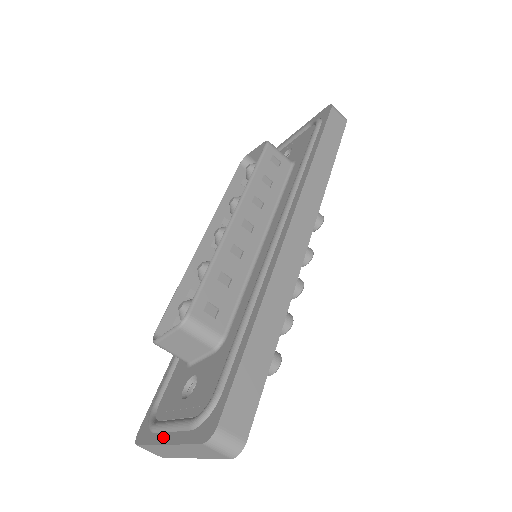
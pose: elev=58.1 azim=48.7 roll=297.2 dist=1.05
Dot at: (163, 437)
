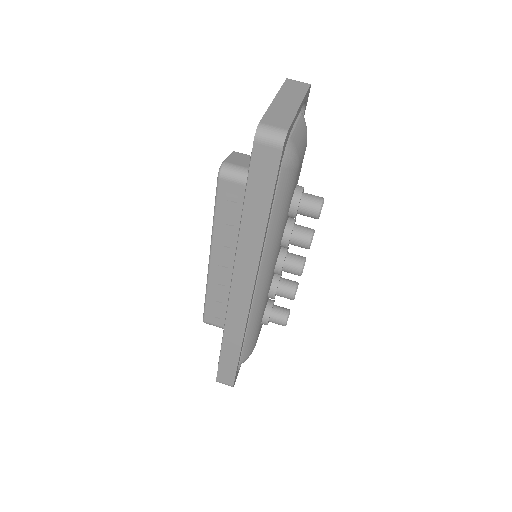
Dot at: occluded
